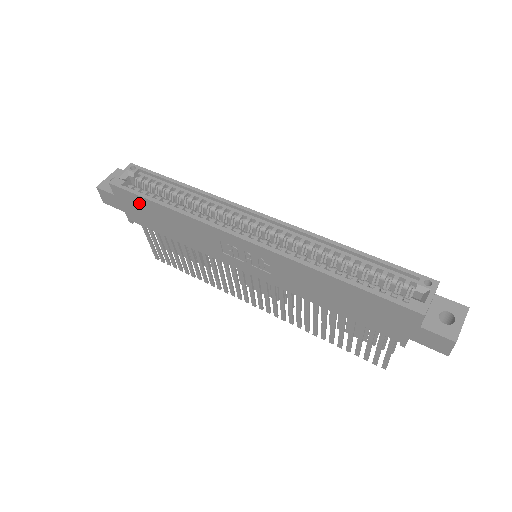
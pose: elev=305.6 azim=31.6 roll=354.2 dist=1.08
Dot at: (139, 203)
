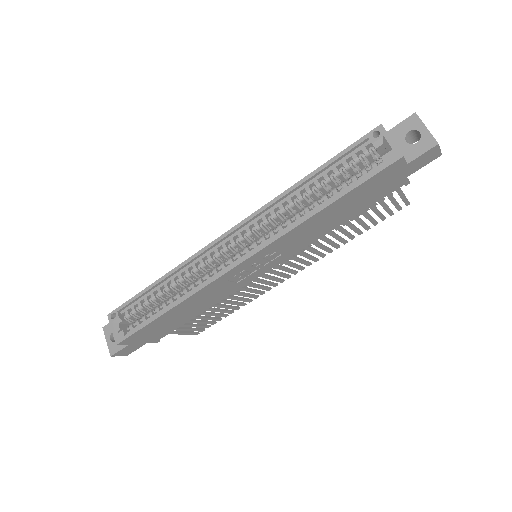
Dot at: (150, 329)
